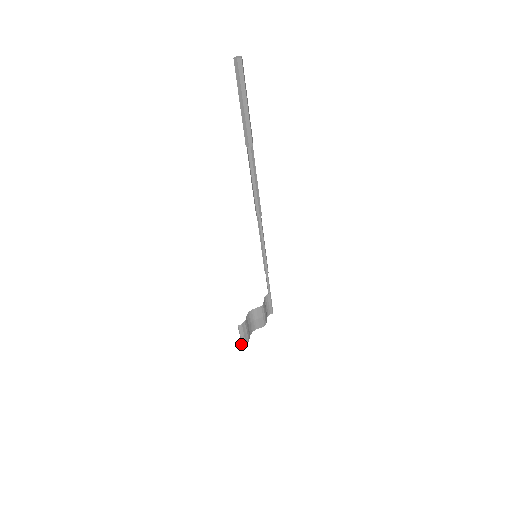
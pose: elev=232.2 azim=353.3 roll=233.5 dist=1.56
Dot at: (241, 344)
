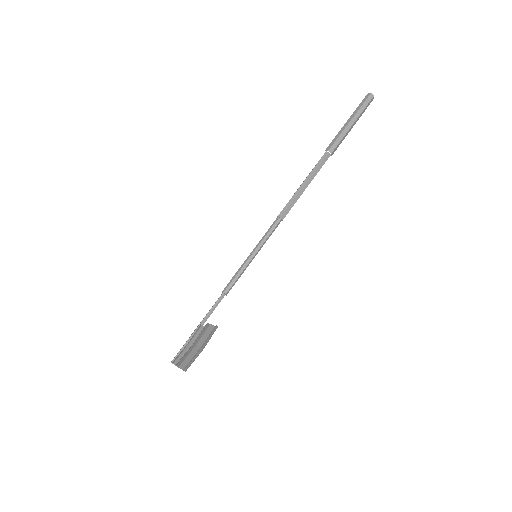
Dot at: occluded
